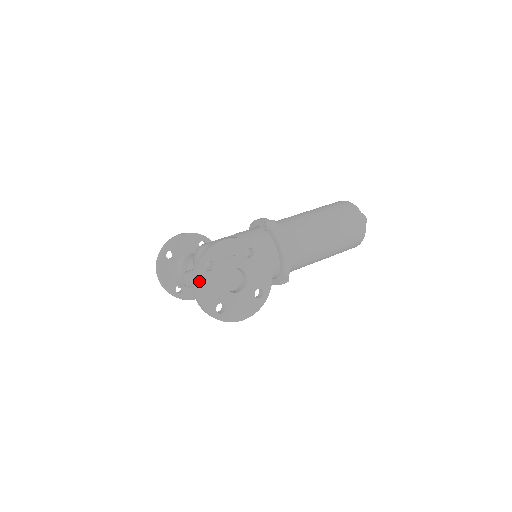
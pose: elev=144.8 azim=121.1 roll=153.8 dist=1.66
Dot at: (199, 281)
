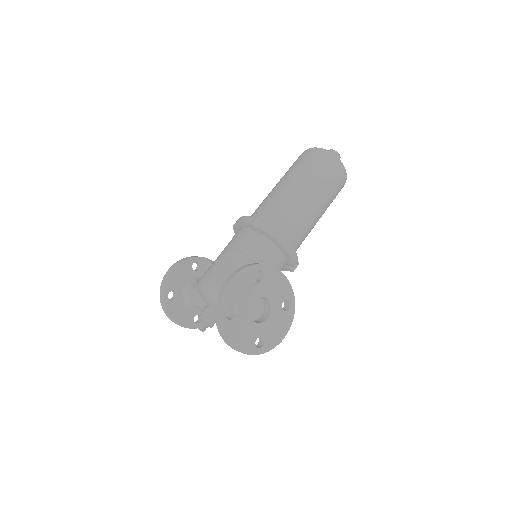
Dot at: (228, 334)
